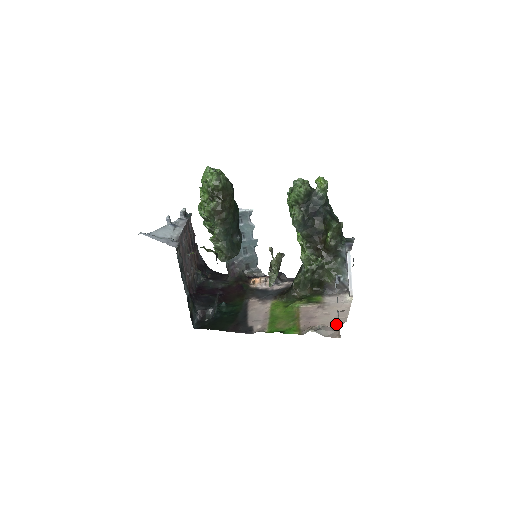
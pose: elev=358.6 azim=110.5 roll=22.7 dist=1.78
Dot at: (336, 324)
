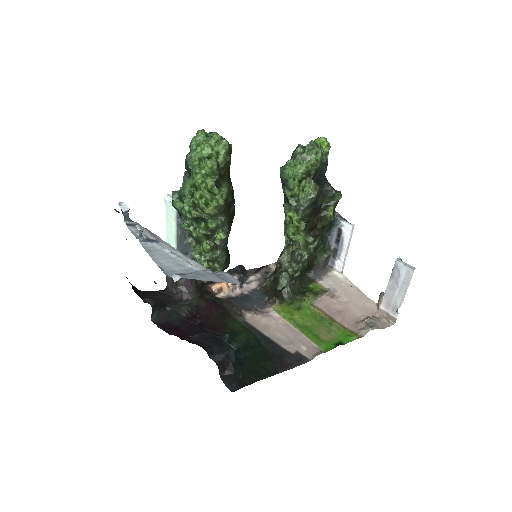
Dot at: (371, 310)
